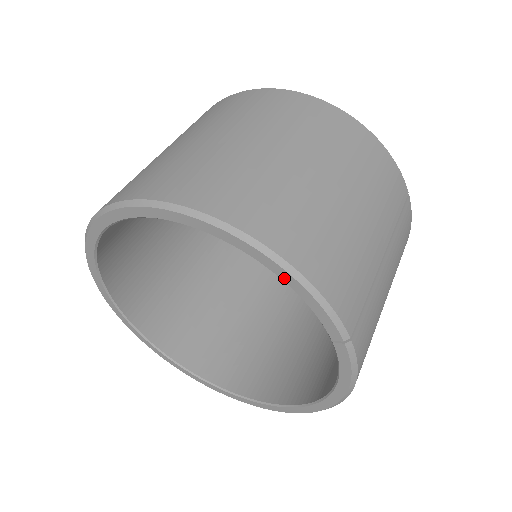
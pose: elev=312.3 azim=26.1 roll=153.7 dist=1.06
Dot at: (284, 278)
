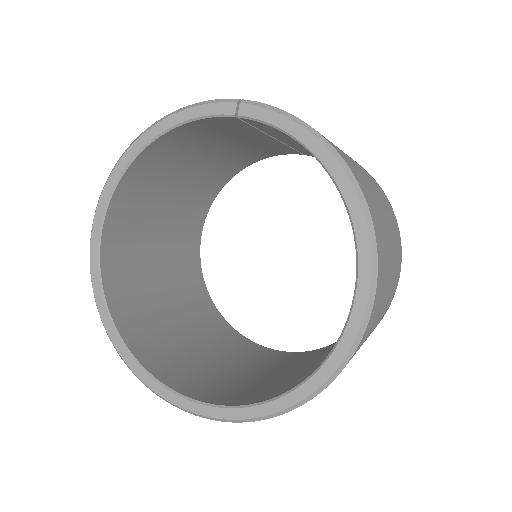
Dot at: (168, 126)
